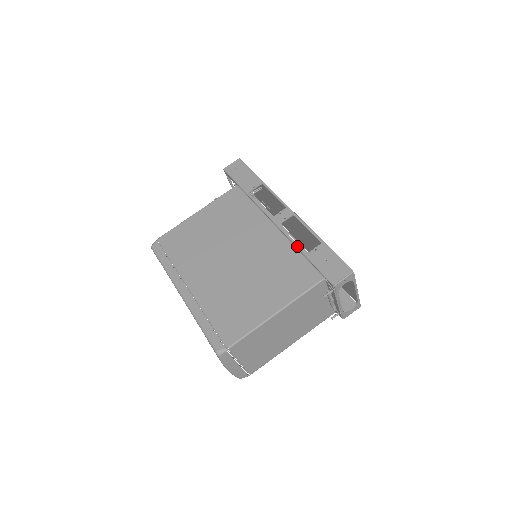
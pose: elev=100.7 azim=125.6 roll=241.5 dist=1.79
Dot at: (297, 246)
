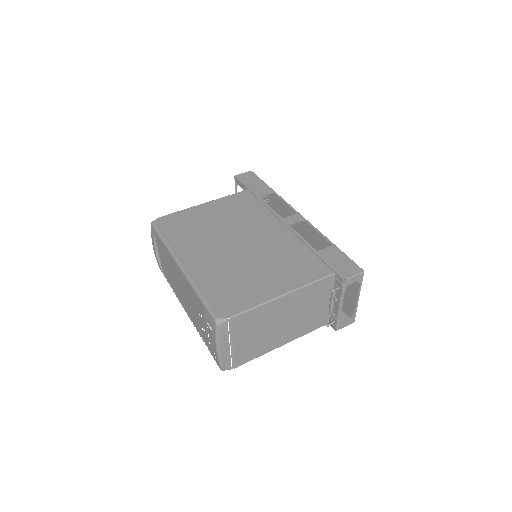
Dot at: (308, 244)
